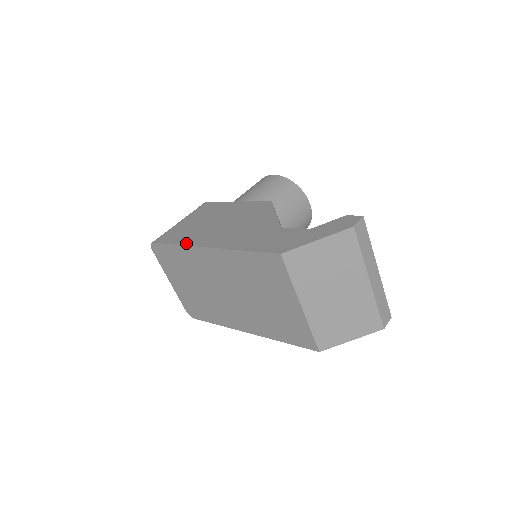
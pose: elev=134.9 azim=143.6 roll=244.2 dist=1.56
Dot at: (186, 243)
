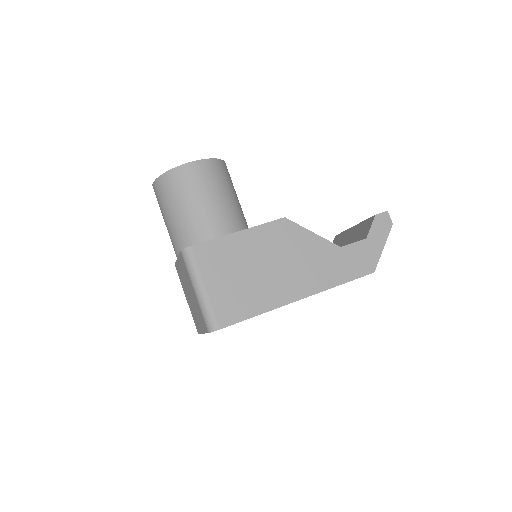
Dot at: (269, 308)
